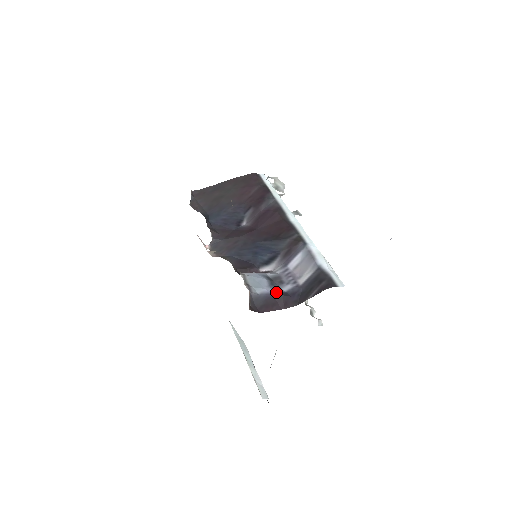
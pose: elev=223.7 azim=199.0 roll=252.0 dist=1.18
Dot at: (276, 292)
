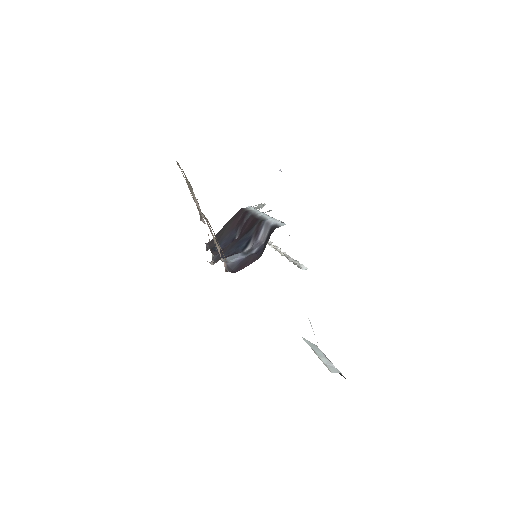
Dot at: (247, 256)
